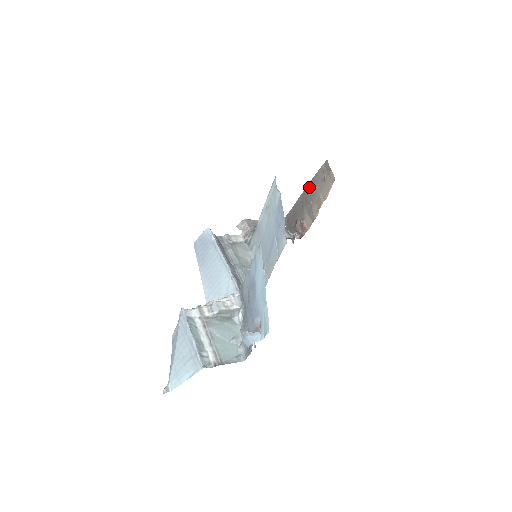
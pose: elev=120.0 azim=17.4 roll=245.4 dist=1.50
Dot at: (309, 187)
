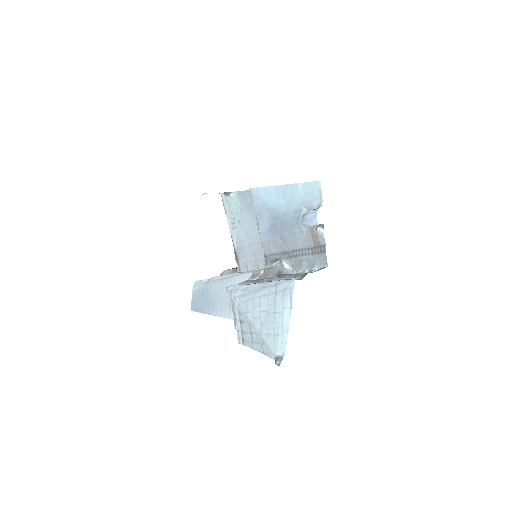
Dot at: occluded
